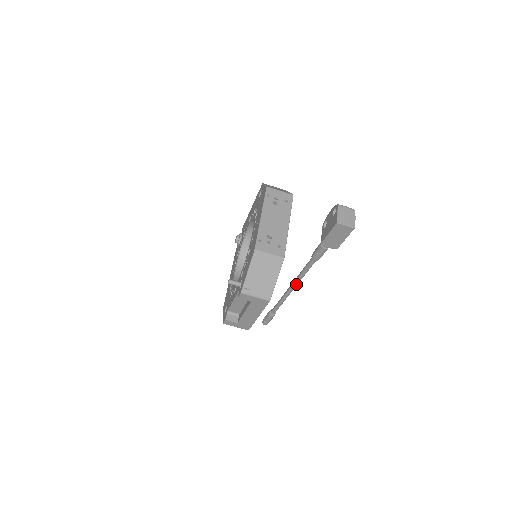
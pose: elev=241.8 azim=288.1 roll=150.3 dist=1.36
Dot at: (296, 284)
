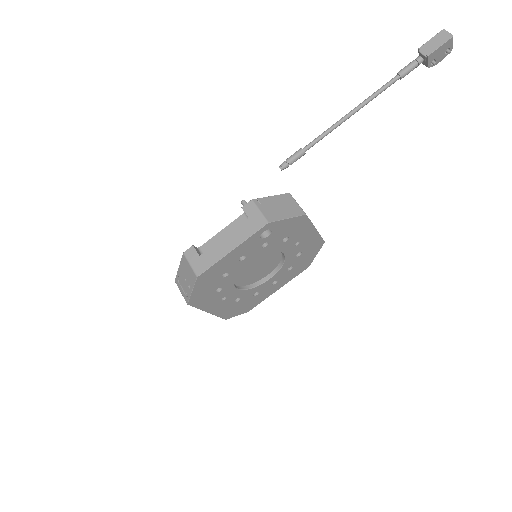
Dot at: (360, 105)
